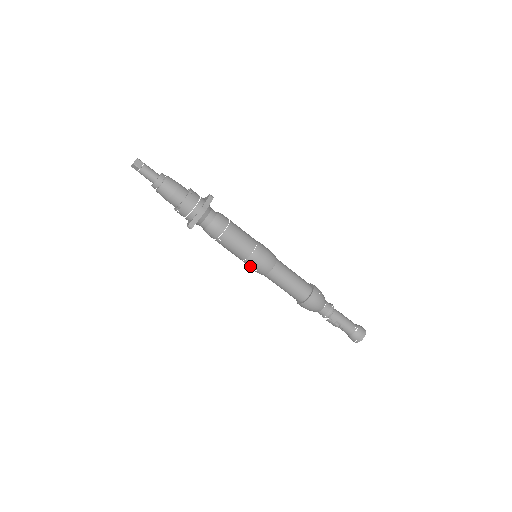
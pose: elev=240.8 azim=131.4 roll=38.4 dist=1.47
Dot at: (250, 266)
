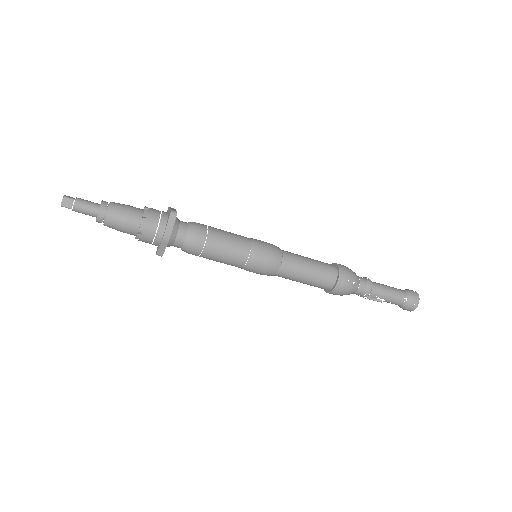
Dot at: (250, 271)
